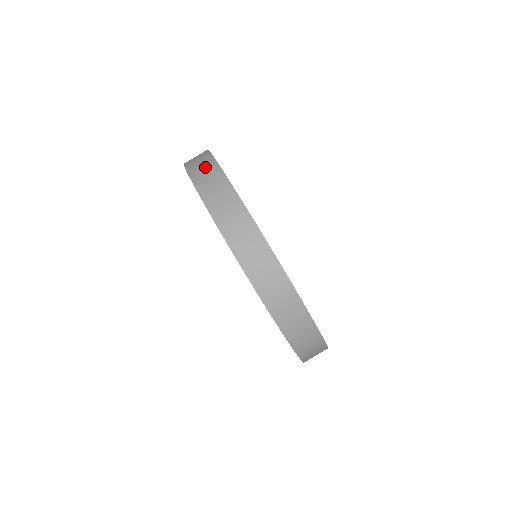
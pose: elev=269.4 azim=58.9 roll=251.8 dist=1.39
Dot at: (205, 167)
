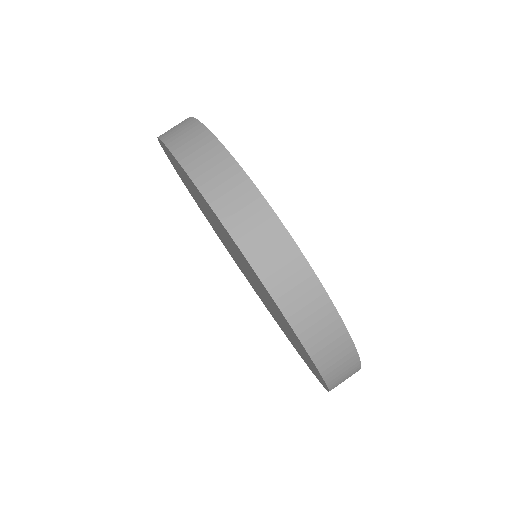
Dot at: (182, 127)
